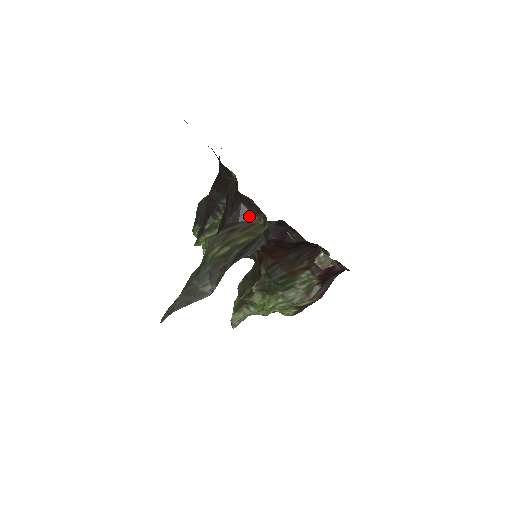
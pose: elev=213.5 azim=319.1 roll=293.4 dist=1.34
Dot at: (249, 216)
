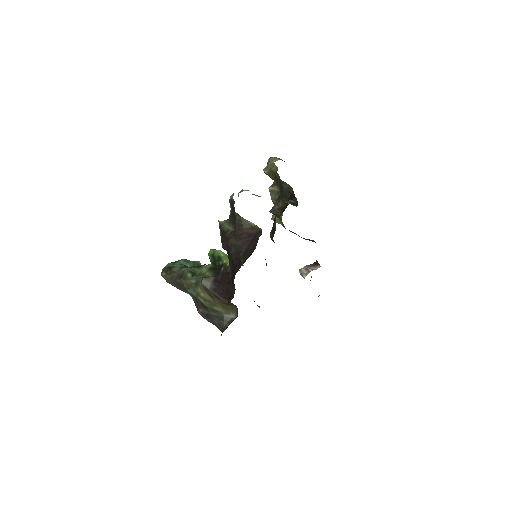
Dot at: (232, 303)
